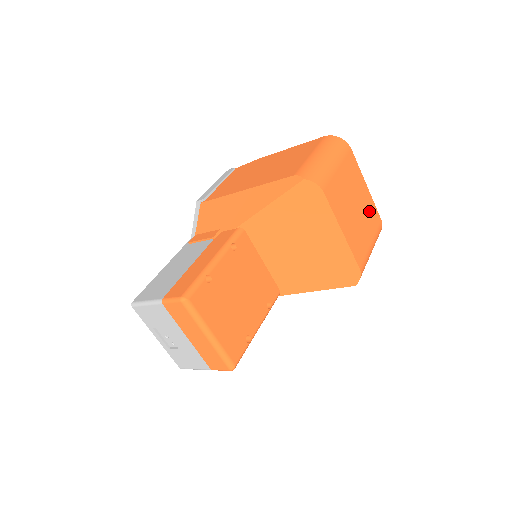
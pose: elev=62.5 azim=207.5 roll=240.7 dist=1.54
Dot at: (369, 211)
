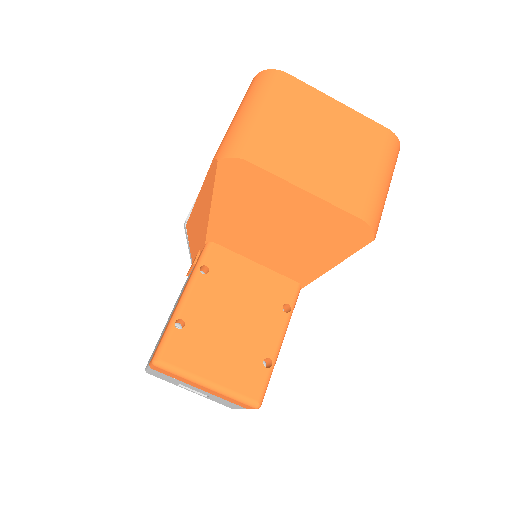
Dot at: (356, 132)
